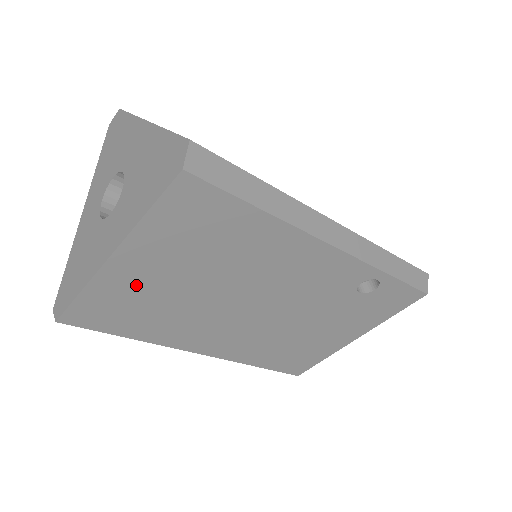
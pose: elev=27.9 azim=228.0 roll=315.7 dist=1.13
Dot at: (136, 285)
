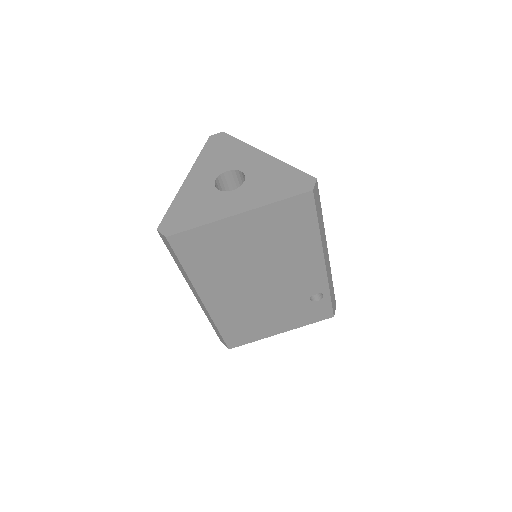
Dot at: (230, 237)
